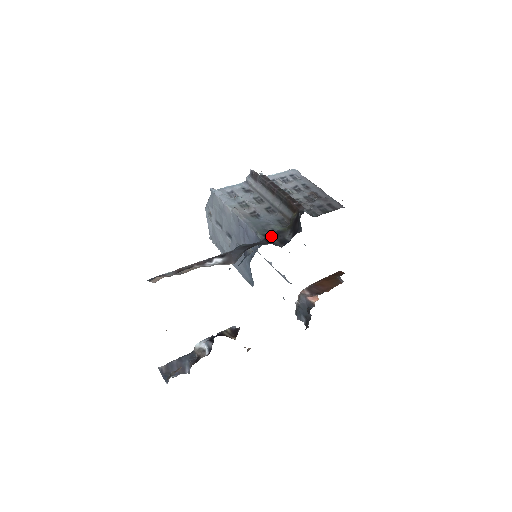
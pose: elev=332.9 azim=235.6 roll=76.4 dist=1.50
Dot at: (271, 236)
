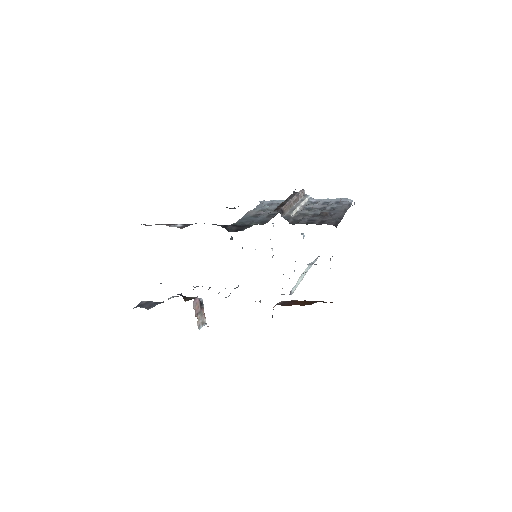
Dot at: (237, 226)
